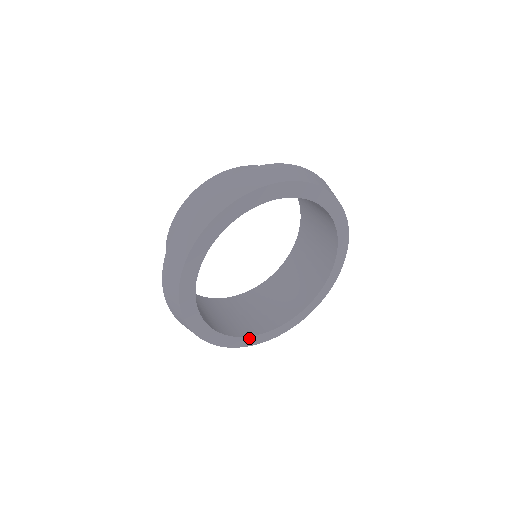
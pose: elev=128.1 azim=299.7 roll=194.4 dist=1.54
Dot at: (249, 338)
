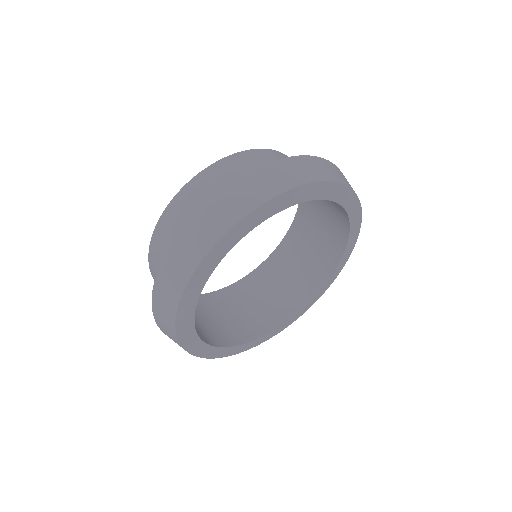
Dot at: (267, 335)
